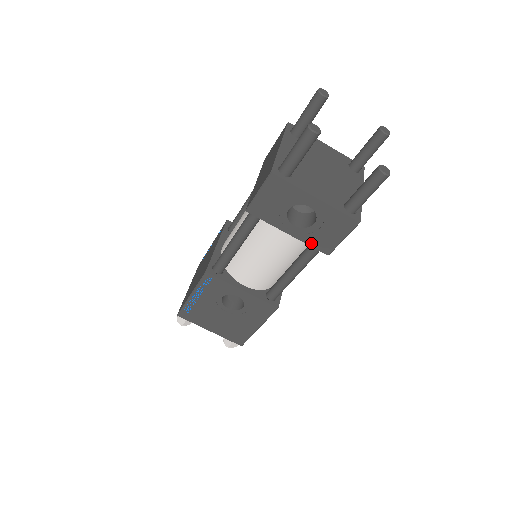
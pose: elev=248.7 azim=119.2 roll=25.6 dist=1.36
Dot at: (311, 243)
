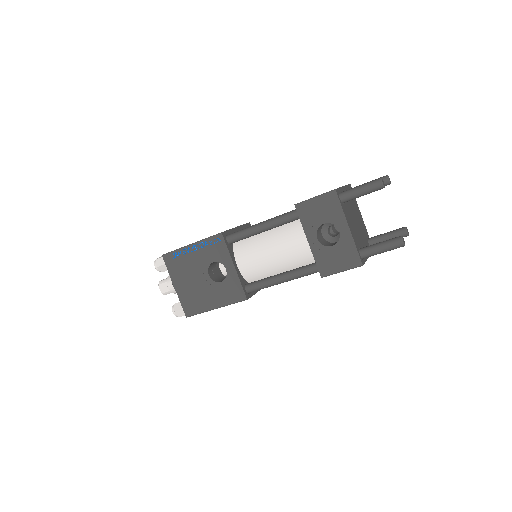
Dot at: (318, 259)
